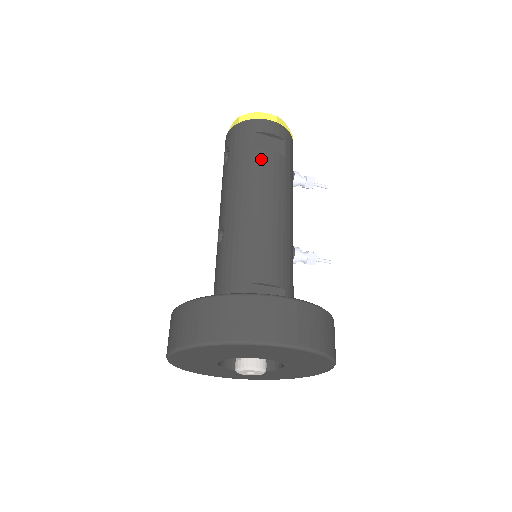
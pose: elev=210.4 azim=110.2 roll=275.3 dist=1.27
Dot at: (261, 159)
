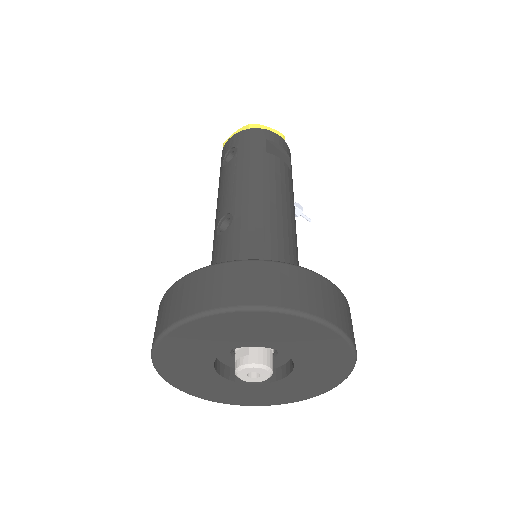
Dot at: (274, 163)
